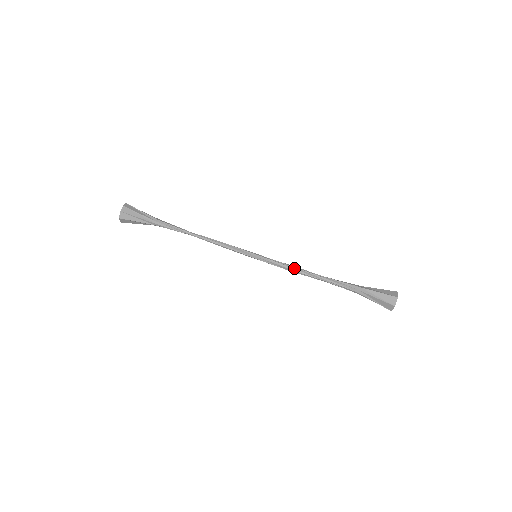
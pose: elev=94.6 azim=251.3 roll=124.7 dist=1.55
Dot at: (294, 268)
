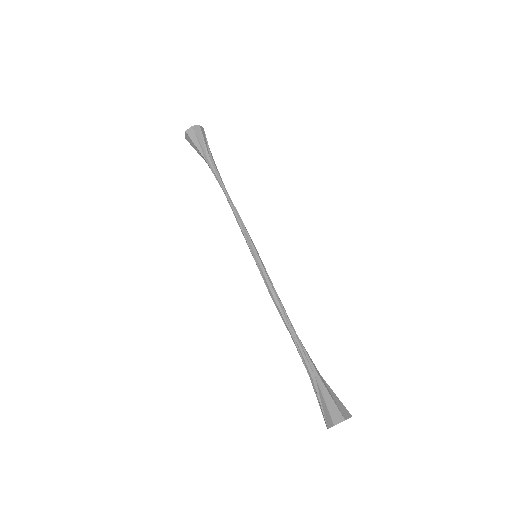
Dot at: occluded
